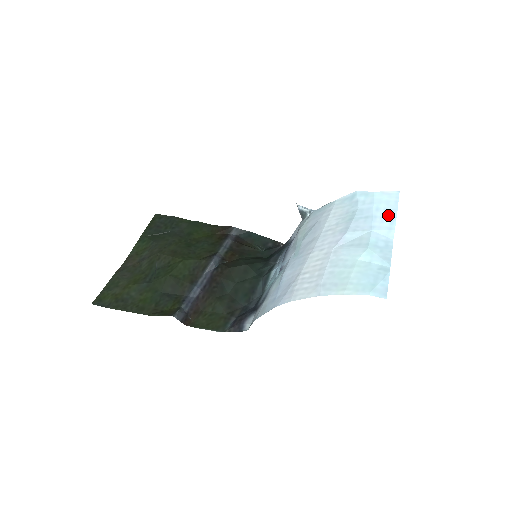
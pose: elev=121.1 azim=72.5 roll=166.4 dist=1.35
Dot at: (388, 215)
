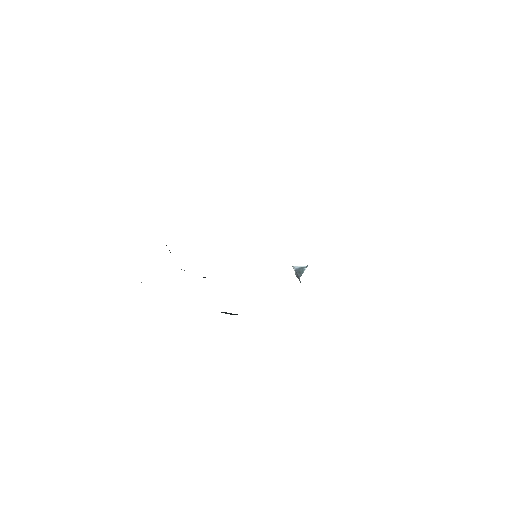
Dot at: occluded
